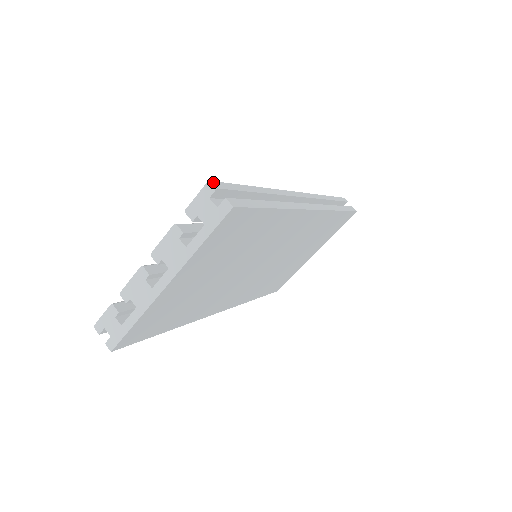
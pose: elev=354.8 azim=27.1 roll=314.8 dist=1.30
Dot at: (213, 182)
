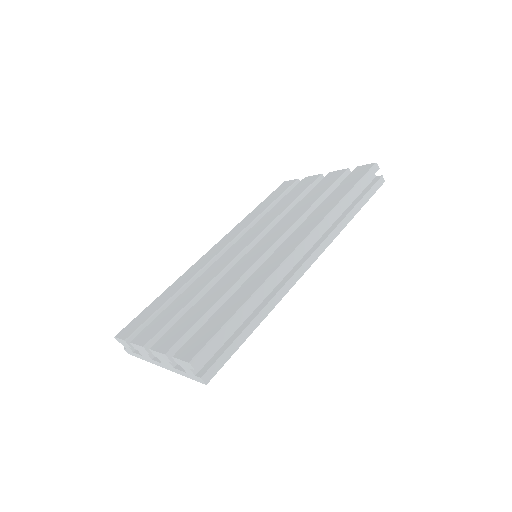
Dot at: (193, 363)
